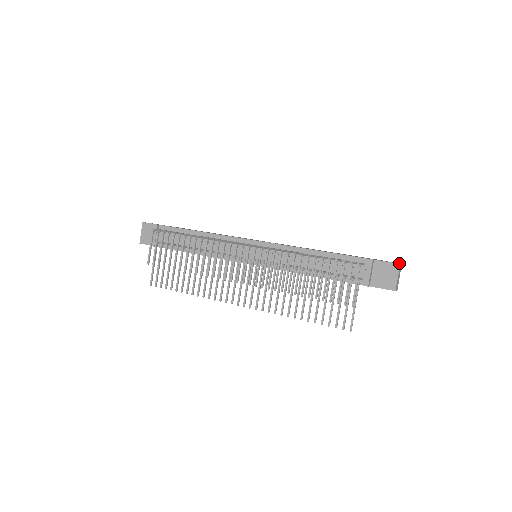
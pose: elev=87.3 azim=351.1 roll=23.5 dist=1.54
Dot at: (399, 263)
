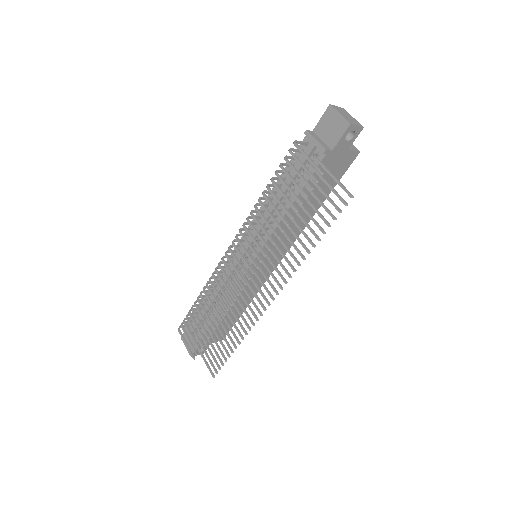
Dot at: occluded
